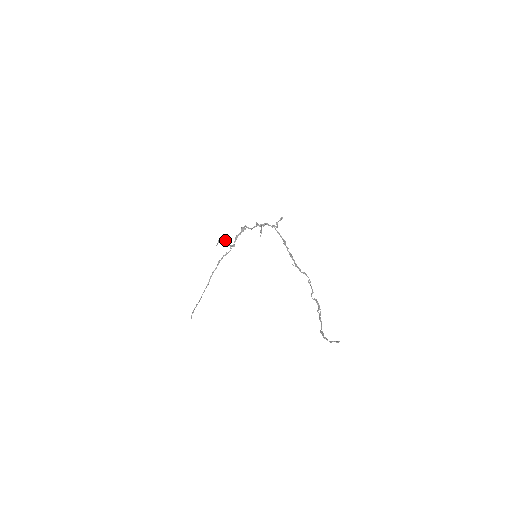
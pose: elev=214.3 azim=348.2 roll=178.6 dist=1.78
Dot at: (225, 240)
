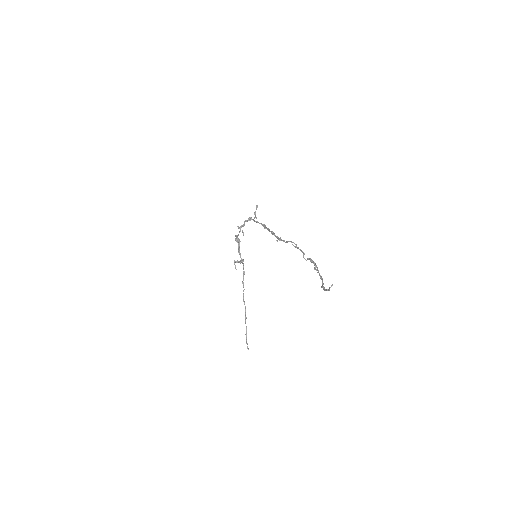
Dot at: (237, 260)
